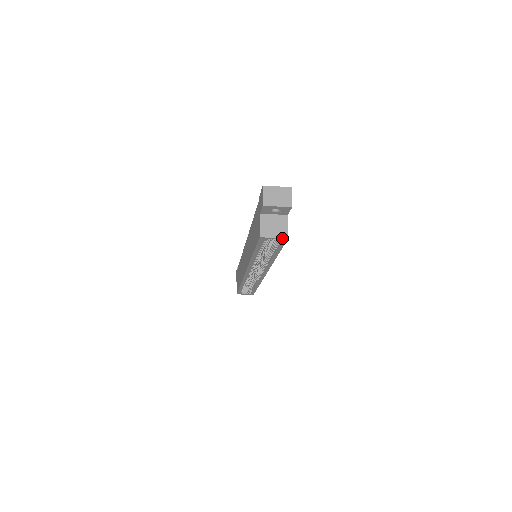
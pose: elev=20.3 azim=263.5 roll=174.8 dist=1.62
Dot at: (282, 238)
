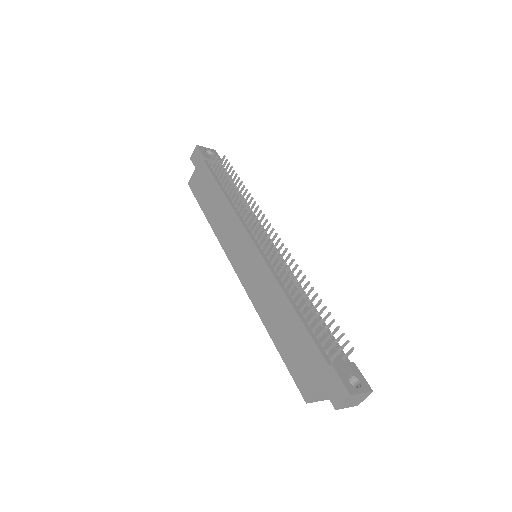
Dot at: occluded
